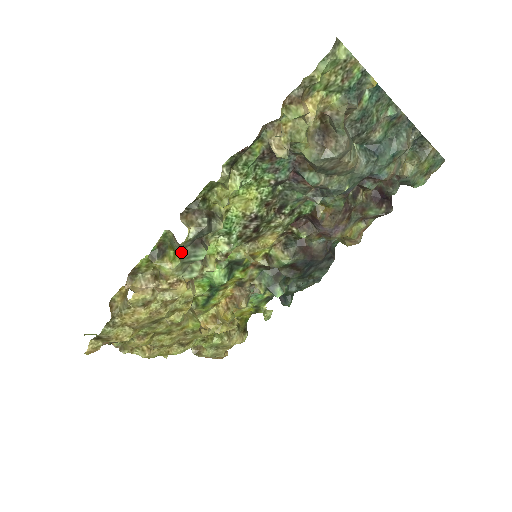
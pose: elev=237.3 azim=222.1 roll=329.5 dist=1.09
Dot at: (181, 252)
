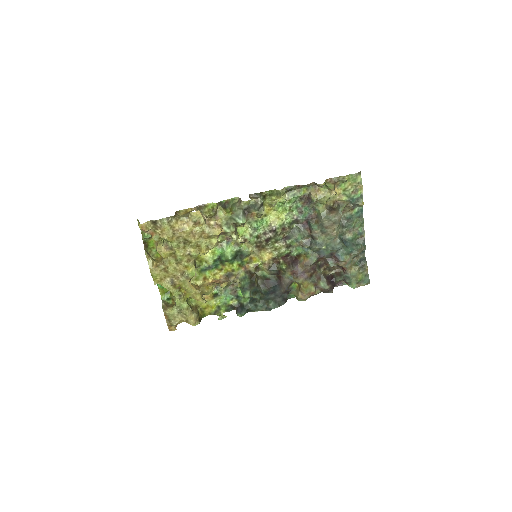
Dot at: (237, 210)
